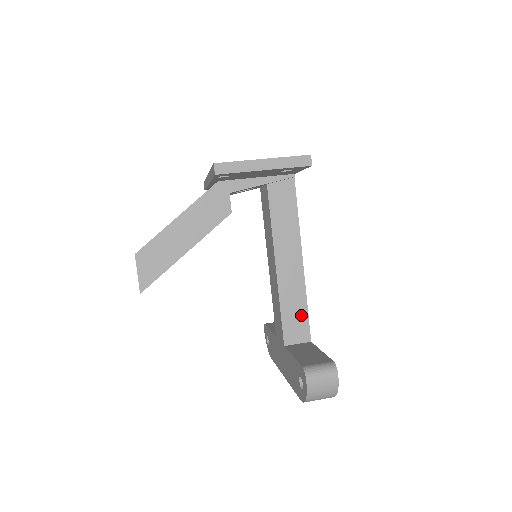
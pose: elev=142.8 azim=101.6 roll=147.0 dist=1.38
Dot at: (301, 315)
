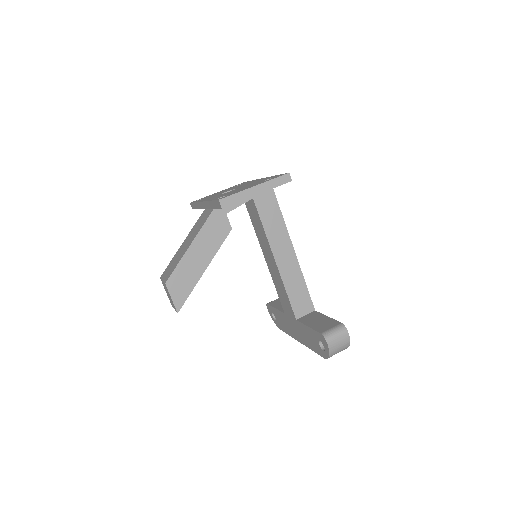
Dot at: (303, 293)
